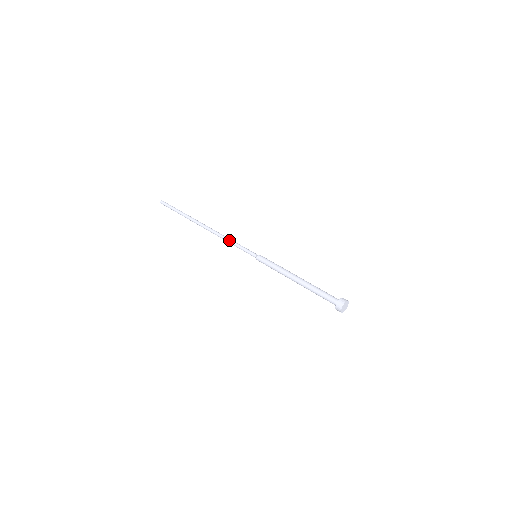
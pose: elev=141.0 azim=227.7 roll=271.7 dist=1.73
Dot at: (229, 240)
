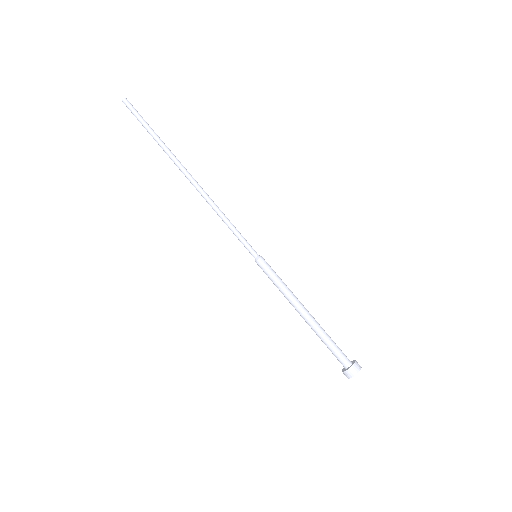
Dot at: occluded
